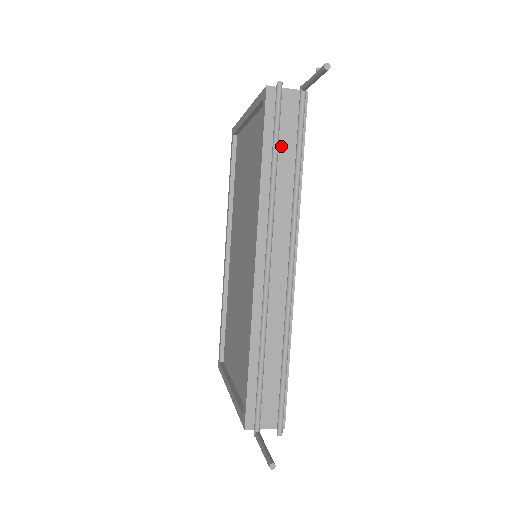
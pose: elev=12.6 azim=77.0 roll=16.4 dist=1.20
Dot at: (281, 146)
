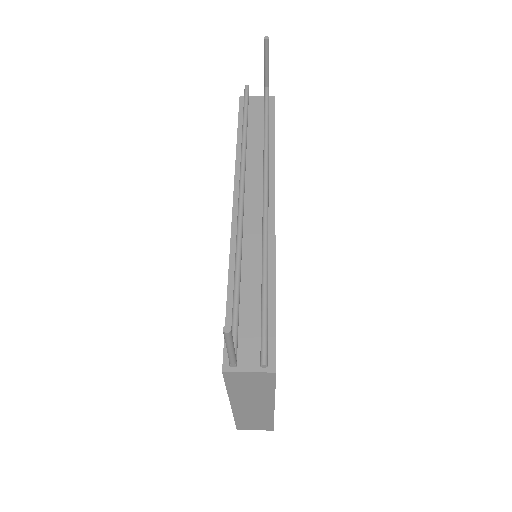
Dot at: (254, 127)
